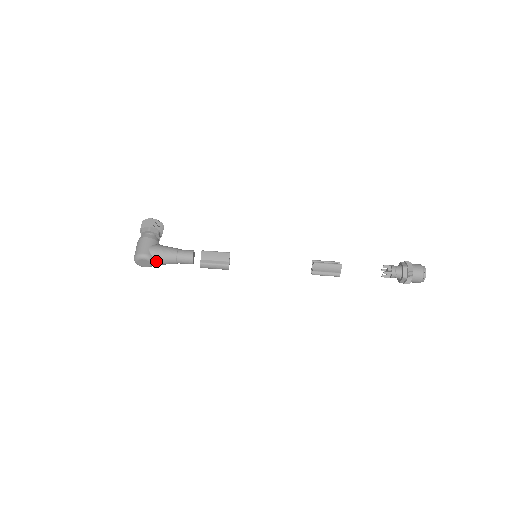
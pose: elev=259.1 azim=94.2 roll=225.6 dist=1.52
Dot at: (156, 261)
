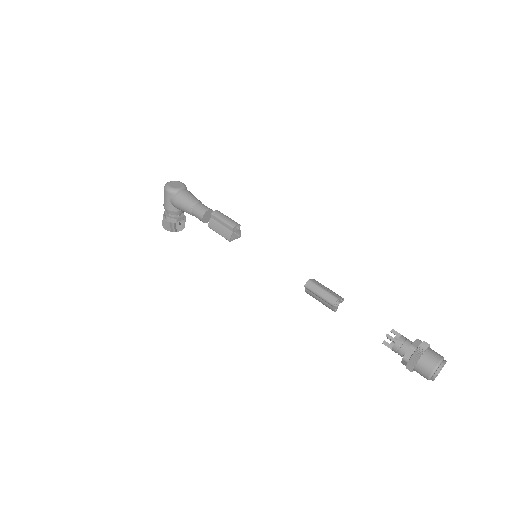
Dot at: (186, 190)
